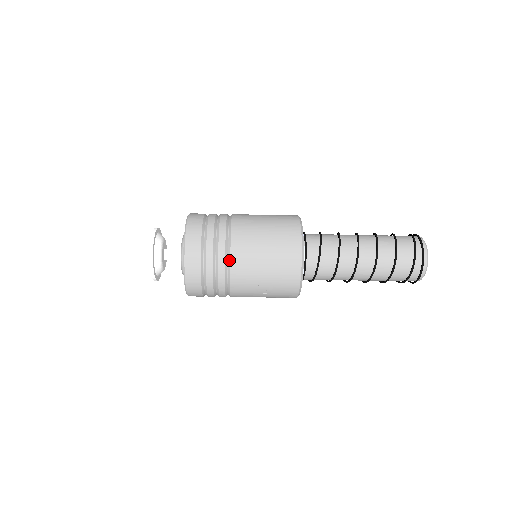
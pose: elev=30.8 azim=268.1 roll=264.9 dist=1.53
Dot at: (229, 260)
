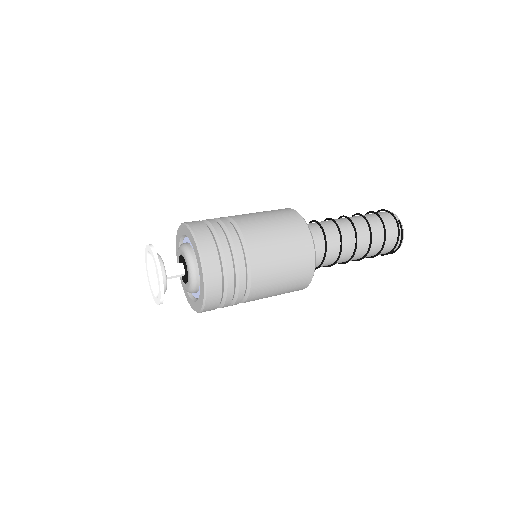
Dot at: occluded
